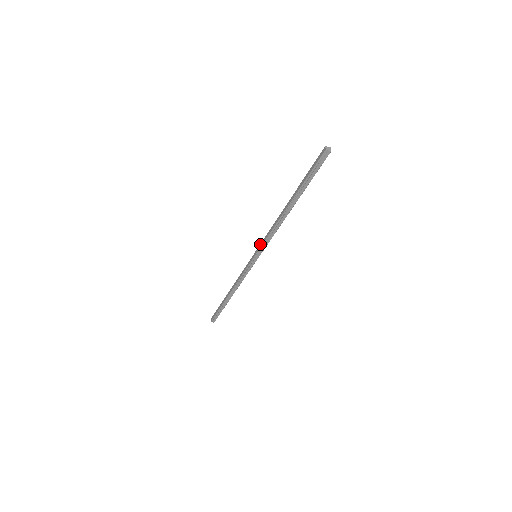
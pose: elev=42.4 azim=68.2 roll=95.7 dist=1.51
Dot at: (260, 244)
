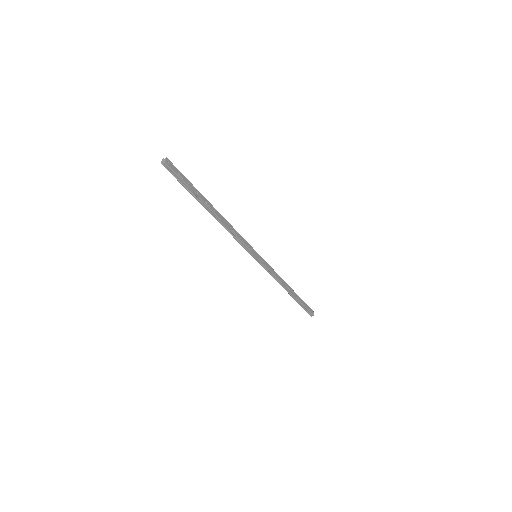
Dot at: occluded
